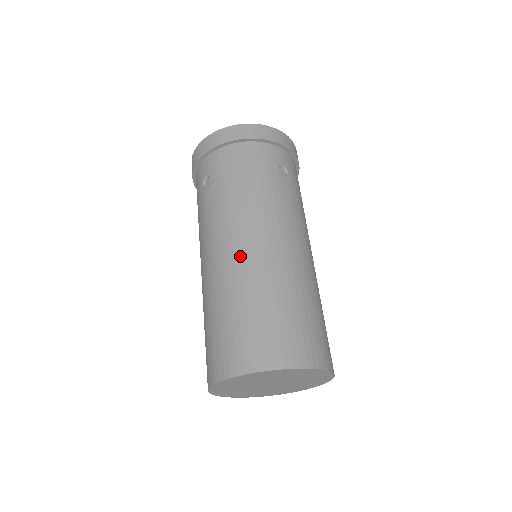
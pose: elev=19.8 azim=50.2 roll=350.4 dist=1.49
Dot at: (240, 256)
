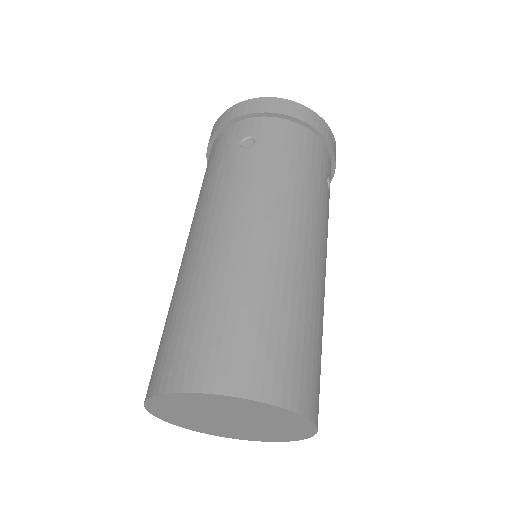
Dot at: occluded
